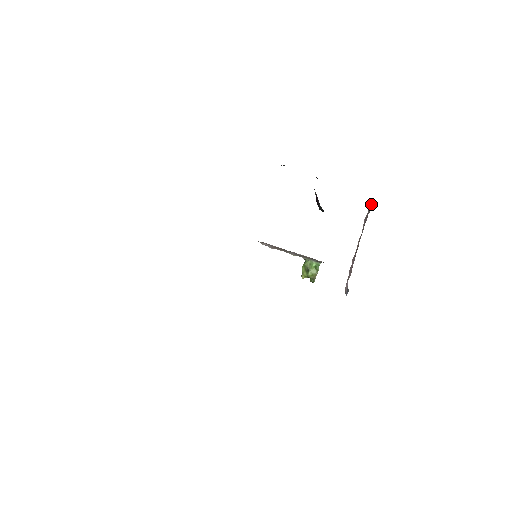
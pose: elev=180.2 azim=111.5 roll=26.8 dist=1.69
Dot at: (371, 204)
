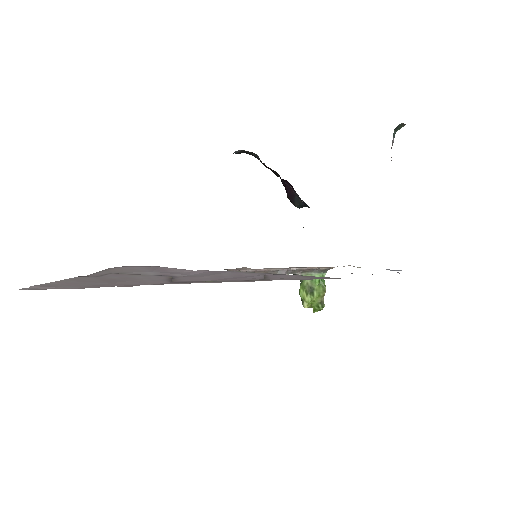
Dot at: occluded
